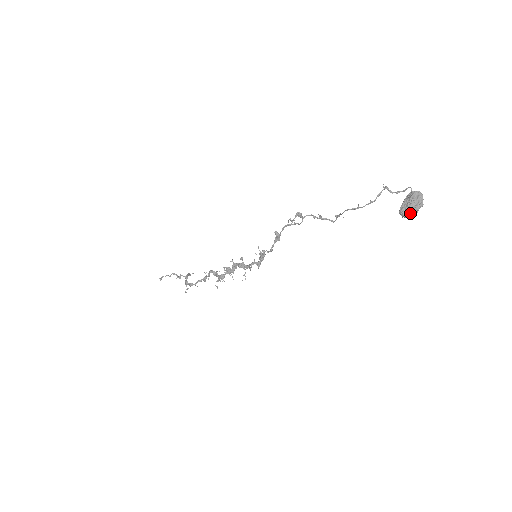
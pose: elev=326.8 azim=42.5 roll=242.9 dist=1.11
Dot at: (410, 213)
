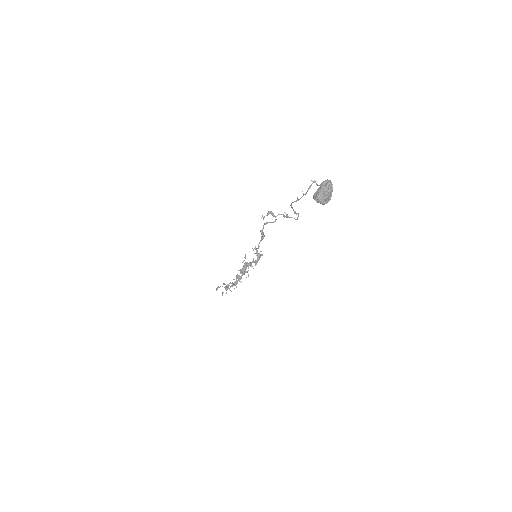
Dot at: (319, 197)
